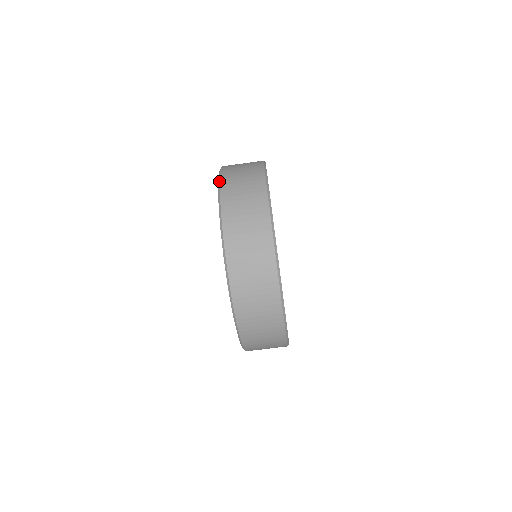
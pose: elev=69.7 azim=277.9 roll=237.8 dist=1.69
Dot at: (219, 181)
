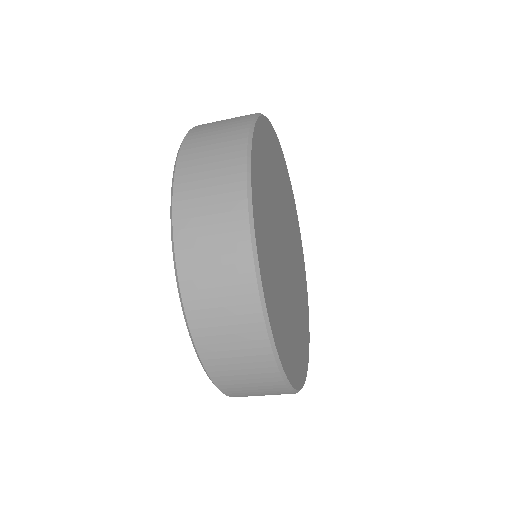
Dot at: (171, 208)
